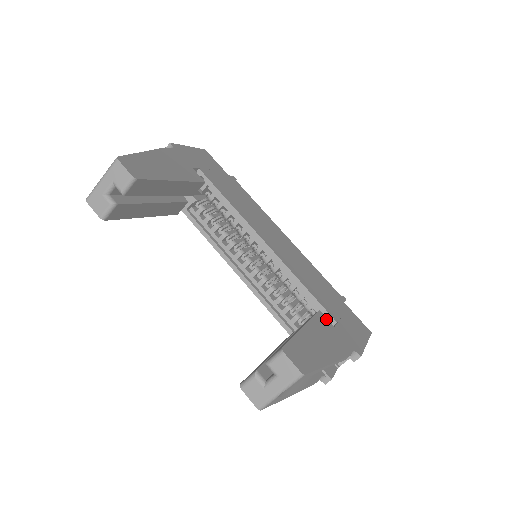
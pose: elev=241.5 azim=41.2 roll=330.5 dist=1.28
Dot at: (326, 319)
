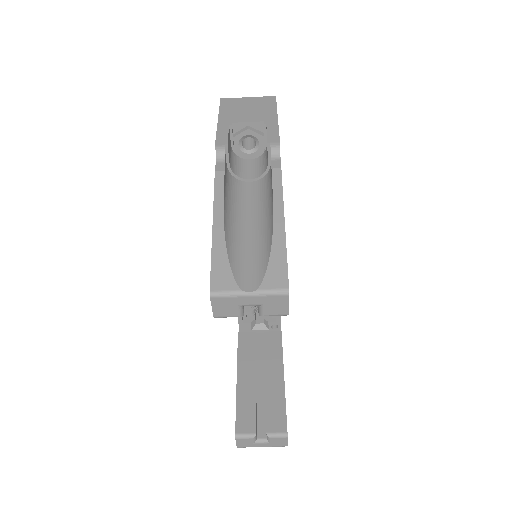
Dot at: occluded
